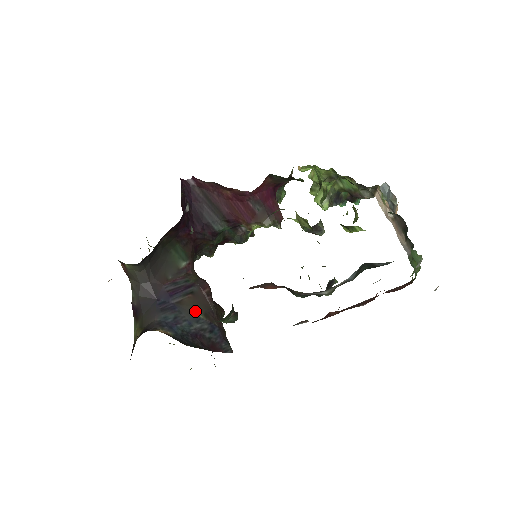
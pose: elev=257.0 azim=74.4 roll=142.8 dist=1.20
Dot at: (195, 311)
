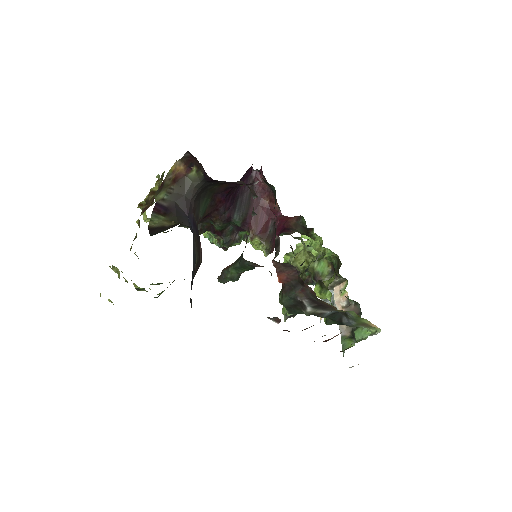
Dot at: (196, 252)
